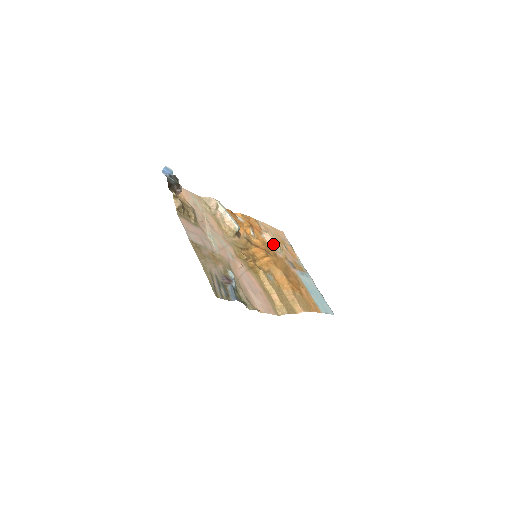
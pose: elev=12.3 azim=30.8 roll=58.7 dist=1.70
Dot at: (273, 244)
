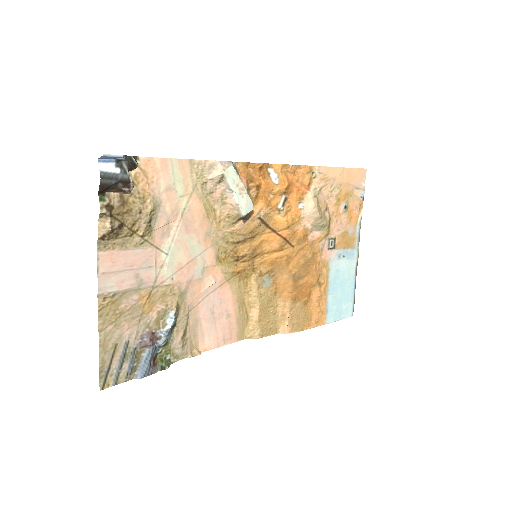
Dot at: (311, 220)
